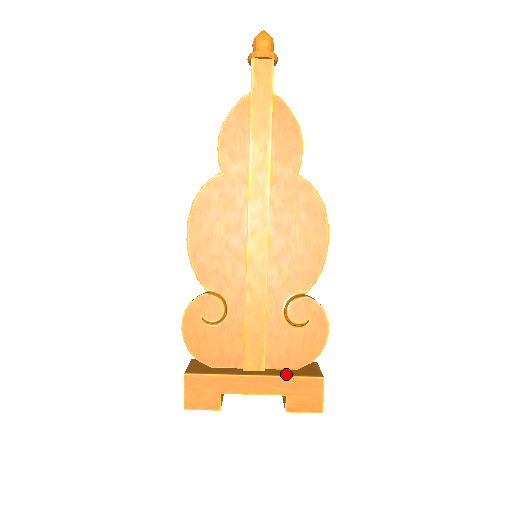
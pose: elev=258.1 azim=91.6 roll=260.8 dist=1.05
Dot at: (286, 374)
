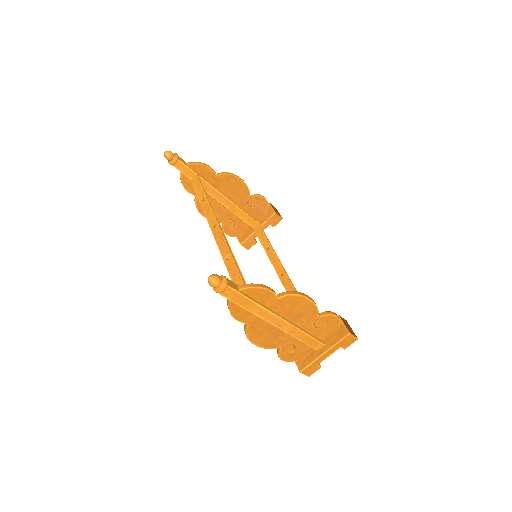
Dot at: (335, 342)
